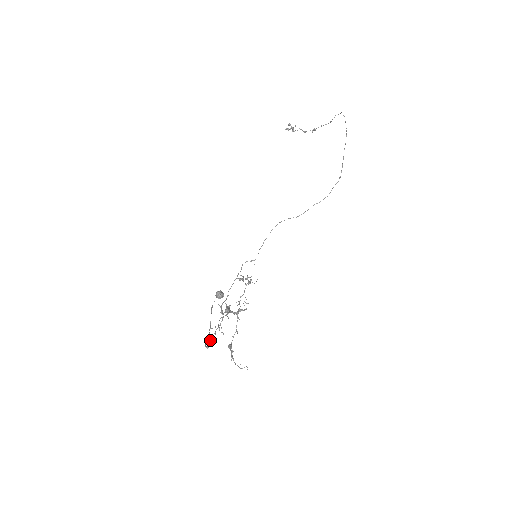
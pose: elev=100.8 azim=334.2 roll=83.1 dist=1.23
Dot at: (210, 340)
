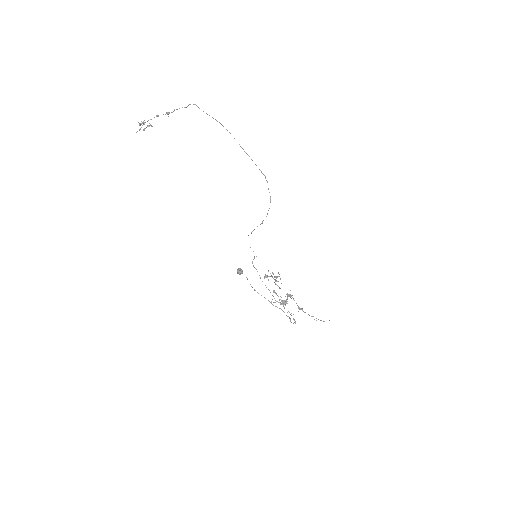
Dot at: occluded
